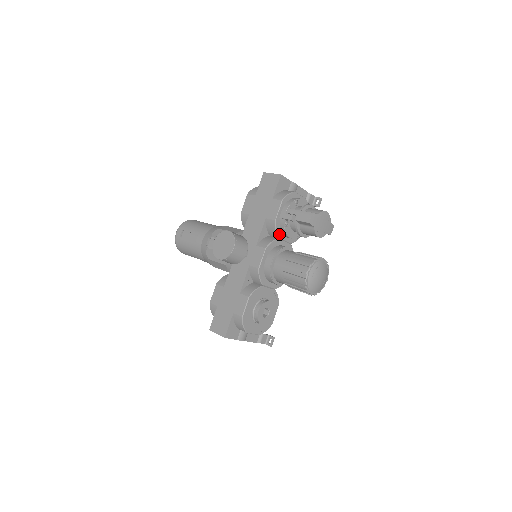
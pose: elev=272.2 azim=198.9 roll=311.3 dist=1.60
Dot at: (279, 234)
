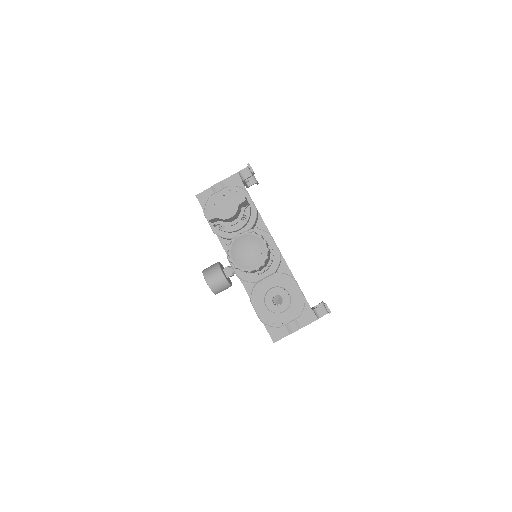
Dot at: (229, 236)
